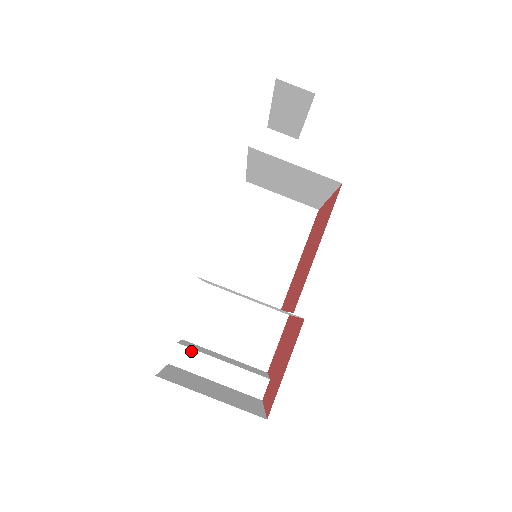
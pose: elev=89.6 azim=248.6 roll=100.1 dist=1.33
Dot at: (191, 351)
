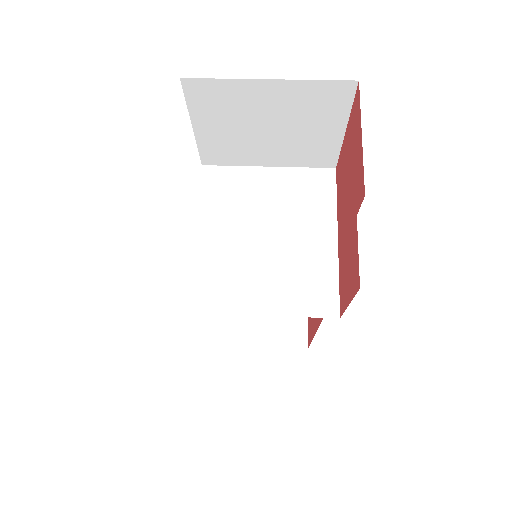
Dot at: occluded
